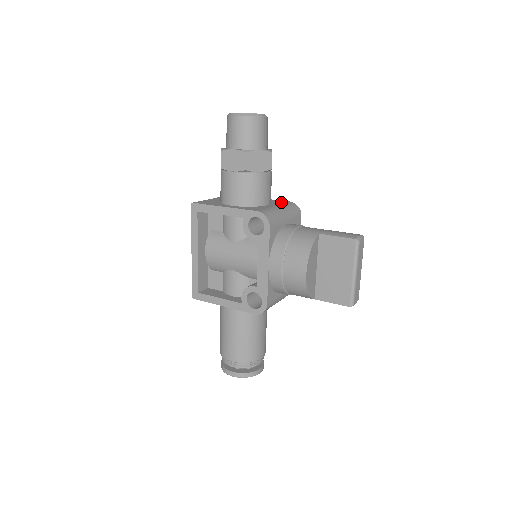
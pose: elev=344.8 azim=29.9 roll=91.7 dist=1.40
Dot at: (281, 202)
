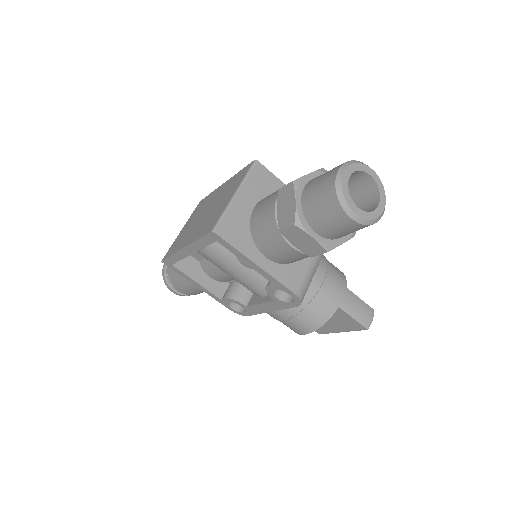
Dot at: occluded
